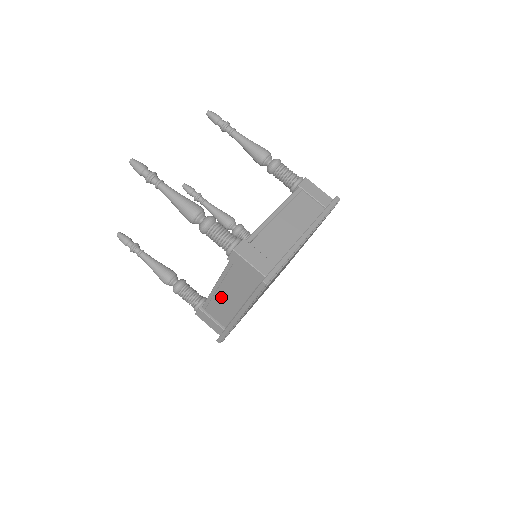
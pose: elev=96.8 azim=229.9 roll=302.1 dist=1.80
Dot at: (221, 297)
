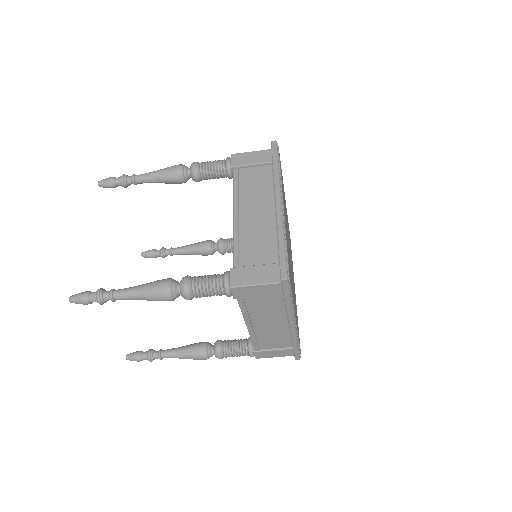
Dot at: occluded
